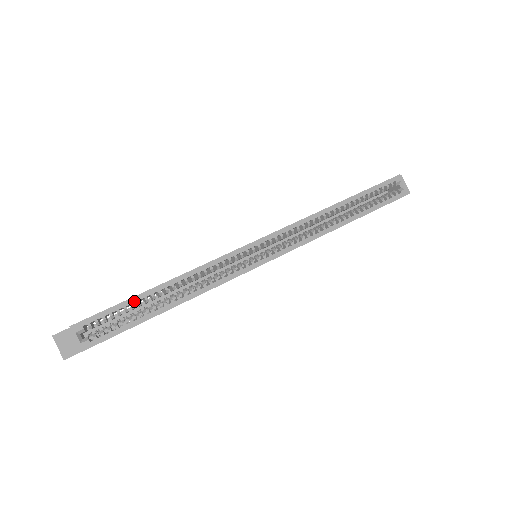
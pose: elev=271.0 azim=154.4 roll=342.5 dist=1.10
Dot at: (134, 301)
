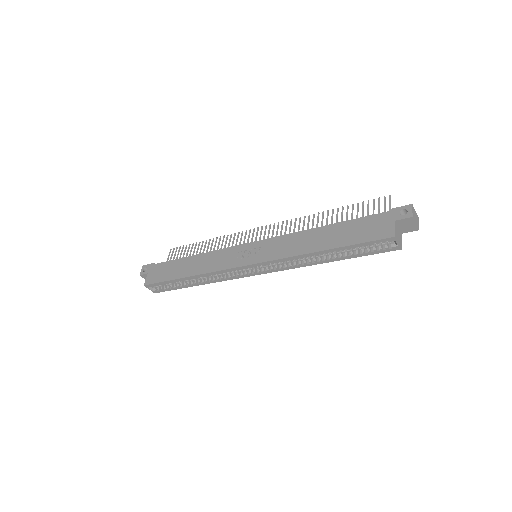
Dot at: (174, 281)
